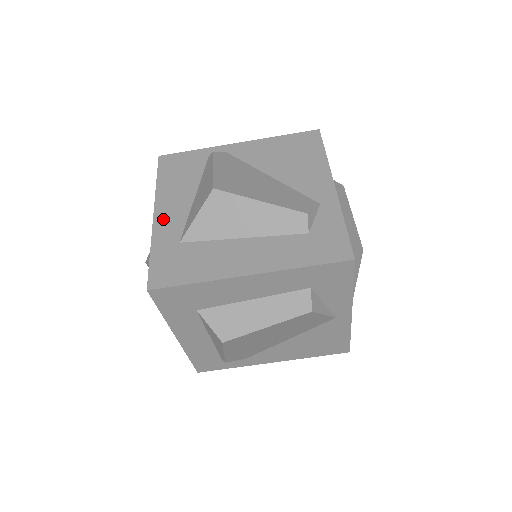
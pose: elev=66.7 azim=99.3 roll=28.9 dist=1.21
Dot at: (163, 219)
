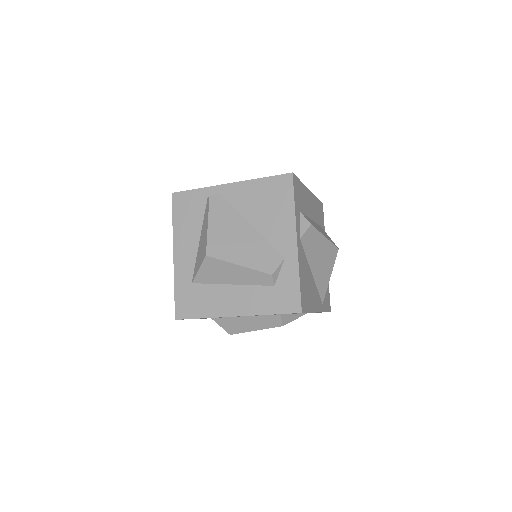
Dot at: (180, 260)
